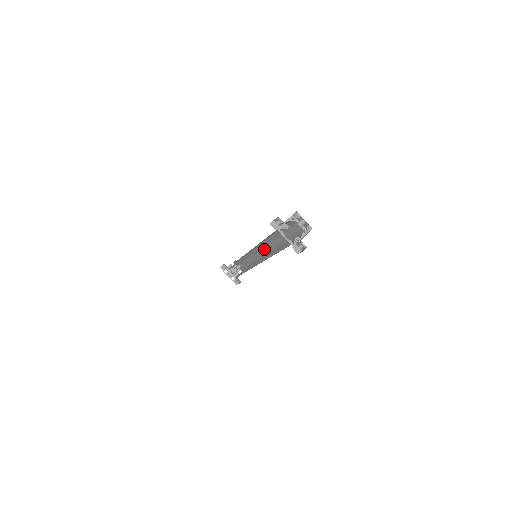
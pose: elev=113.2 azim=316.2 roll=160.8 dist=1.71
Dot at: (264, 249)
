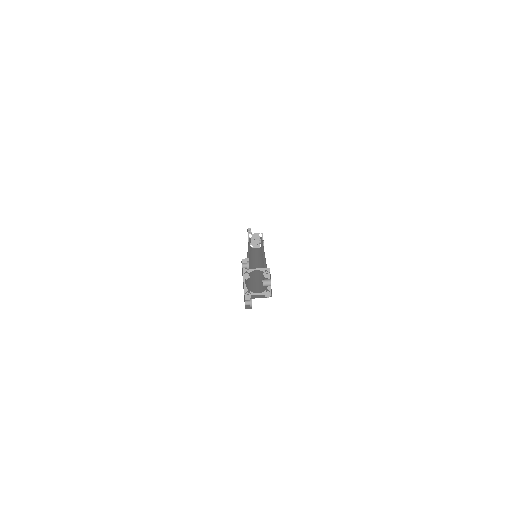
Dot at: occluded
